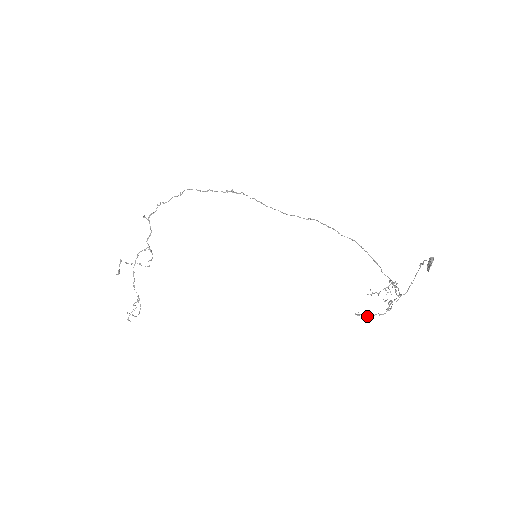
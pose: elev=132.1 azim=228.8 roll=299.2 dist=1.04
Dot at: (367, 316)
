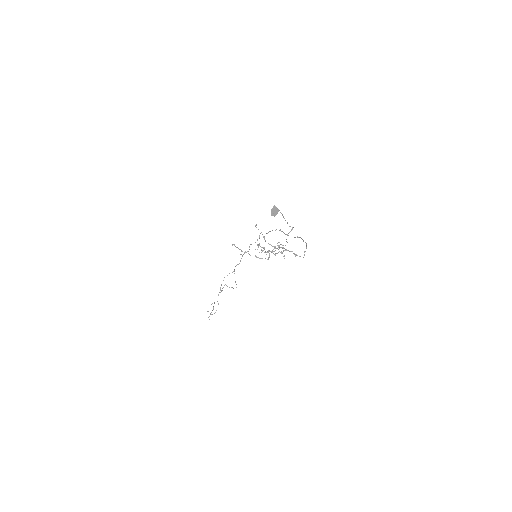
Dot at: (240, 249)
